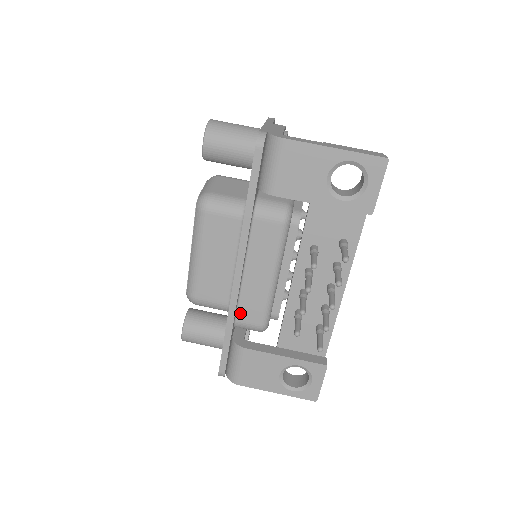
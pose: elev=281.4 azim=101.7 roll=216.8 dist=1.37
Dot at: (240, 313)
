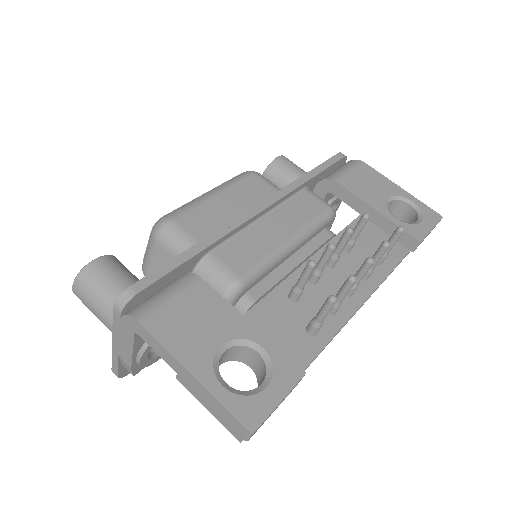
Dot at: (224, 248)
